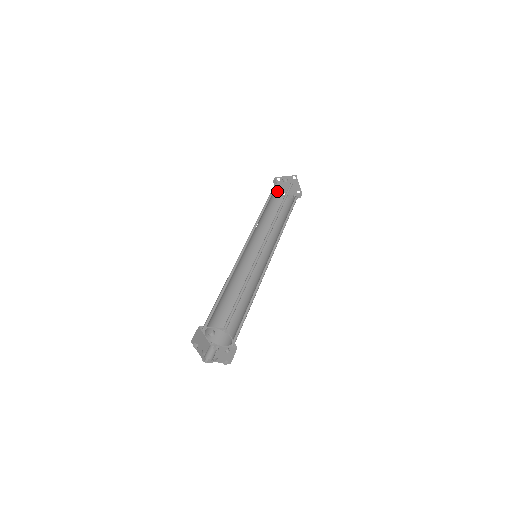
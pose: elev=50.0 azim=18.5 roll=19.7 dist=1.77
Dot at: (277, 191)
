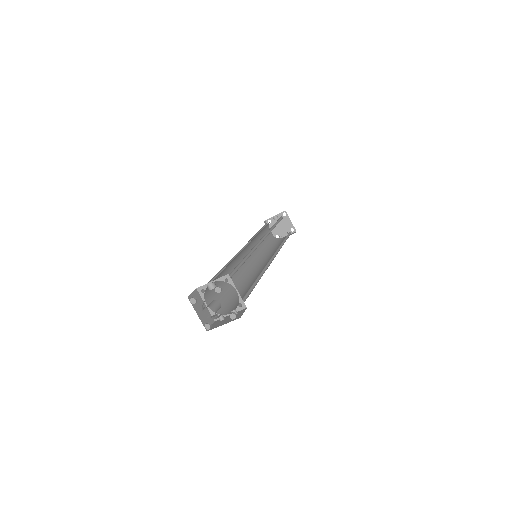
Dot at: occluded
